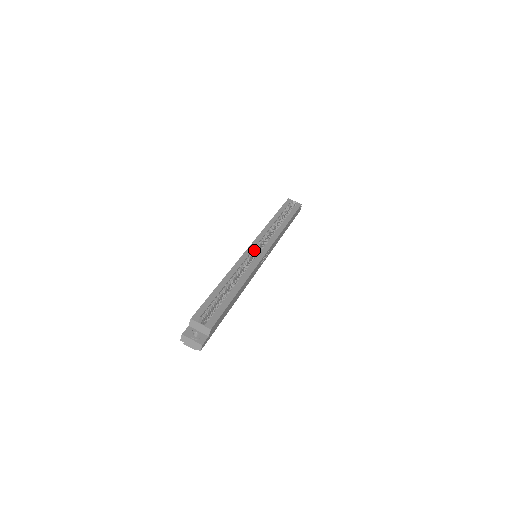
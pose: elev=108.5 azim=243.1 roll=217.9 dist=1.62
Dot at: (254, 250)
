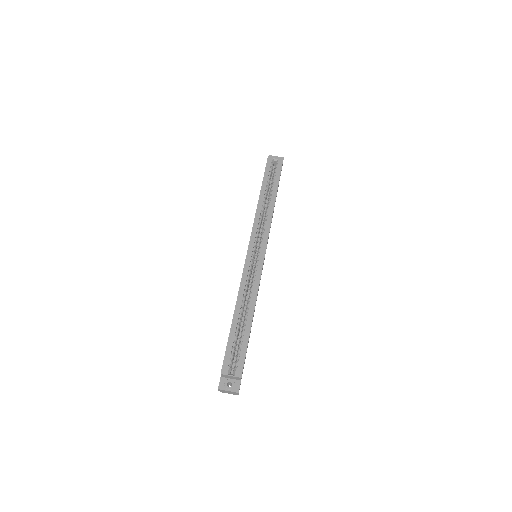
Dot at: (253, 254)
